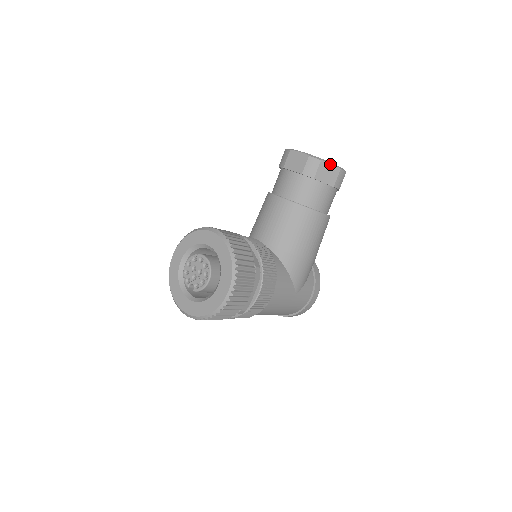
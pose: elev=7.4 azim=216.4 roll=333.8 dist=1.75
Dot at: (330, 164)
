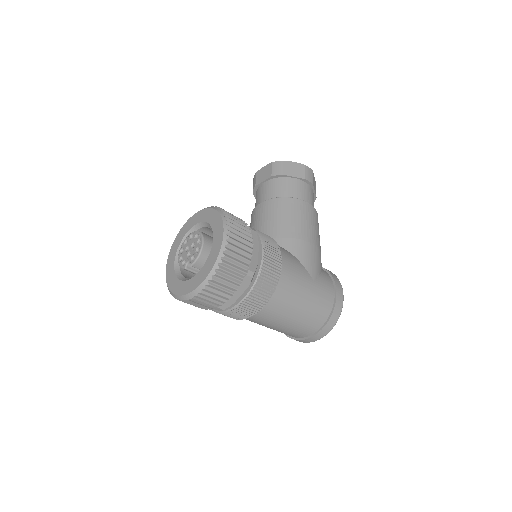
Dot at: (293, 163)
